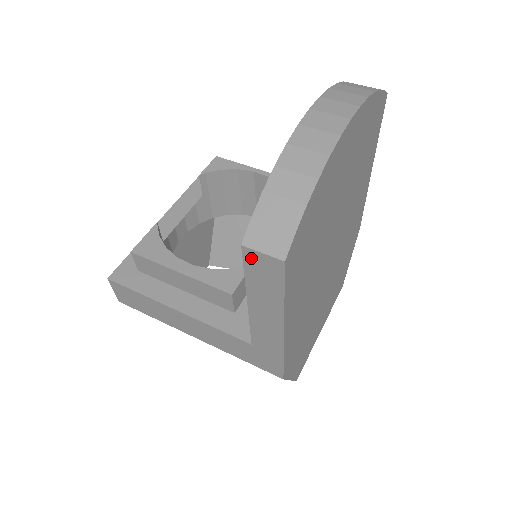
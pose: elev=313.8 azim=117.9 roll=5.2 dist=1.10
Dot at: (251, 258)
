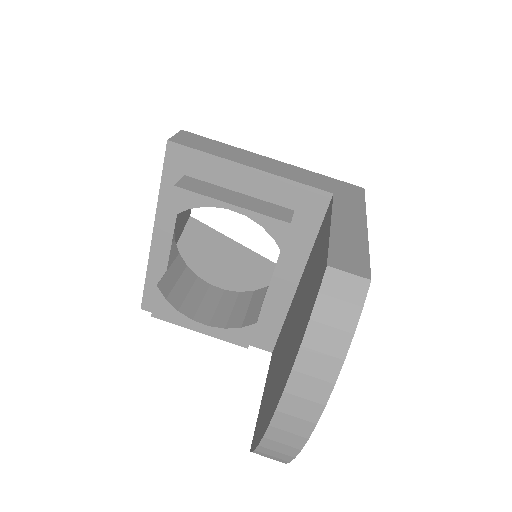
Dot at: occluded
